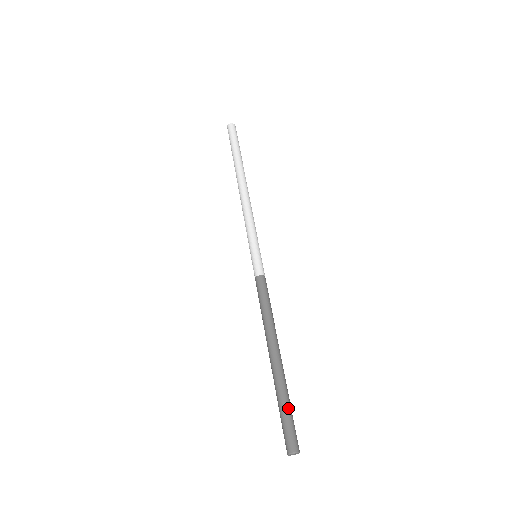
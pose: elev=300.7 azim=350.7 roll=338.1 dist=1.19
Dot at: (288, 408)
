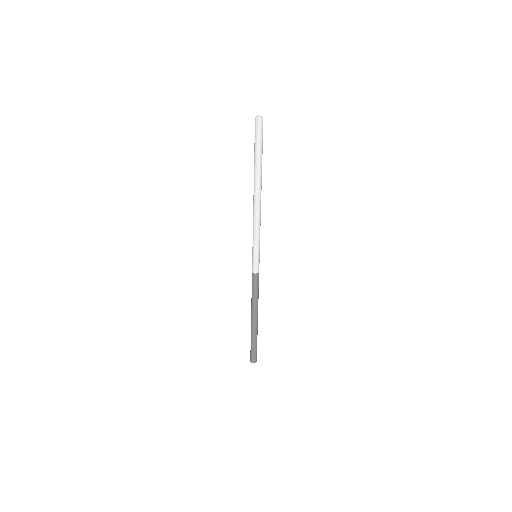
Dot at: (253, 346)
